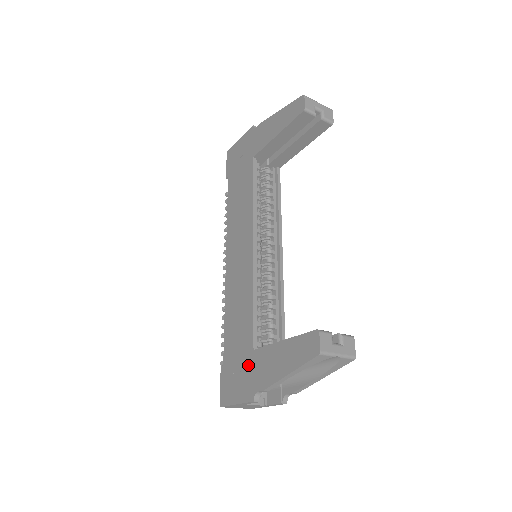
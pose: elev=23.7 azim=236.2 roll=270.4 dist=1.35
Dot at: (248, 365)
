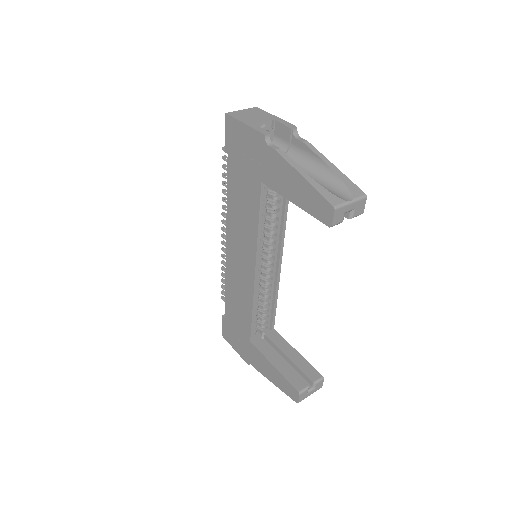
Dot at: (245, 344)
